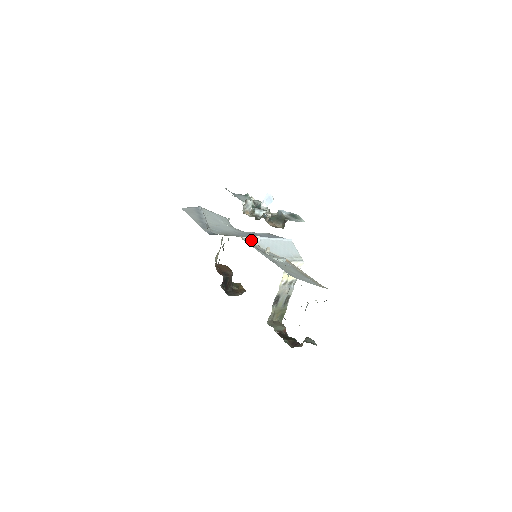
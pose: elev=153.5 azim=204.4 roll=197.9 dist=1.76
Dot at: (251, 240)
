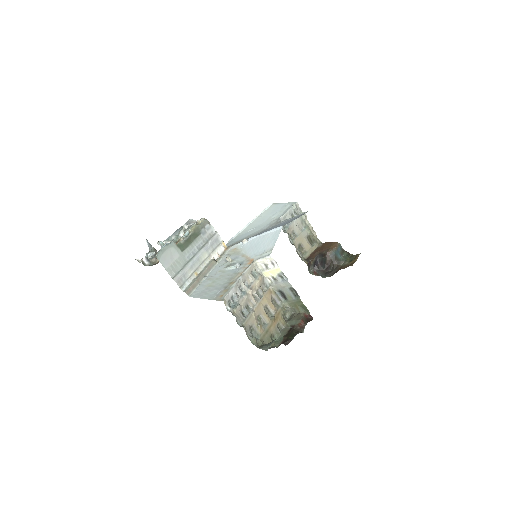
Dot at: (240, 246)
